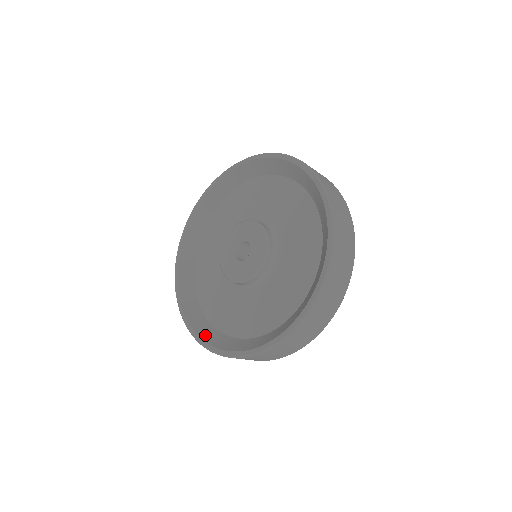
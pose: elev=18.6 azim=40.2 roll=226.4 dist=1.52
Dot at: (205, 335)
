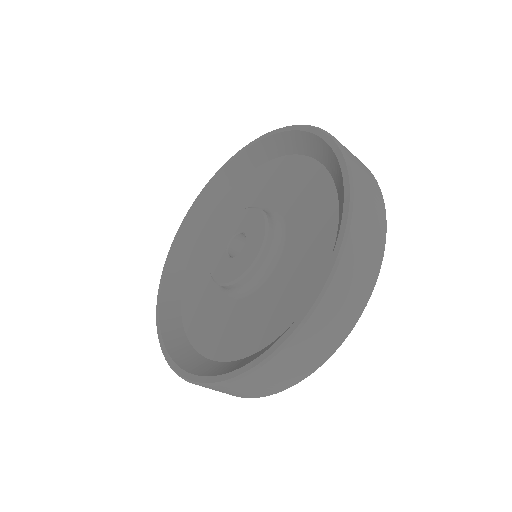
Dot at: (166, 299)
